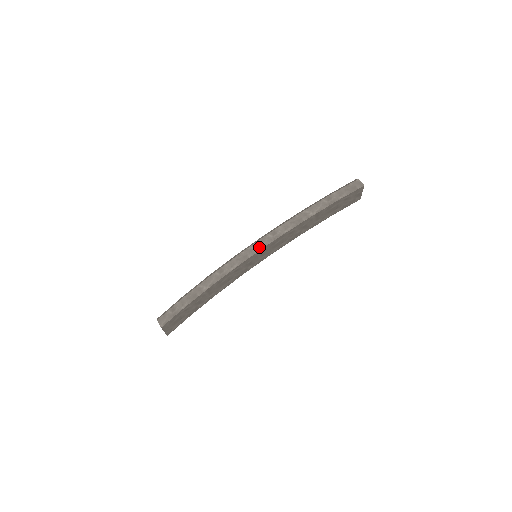
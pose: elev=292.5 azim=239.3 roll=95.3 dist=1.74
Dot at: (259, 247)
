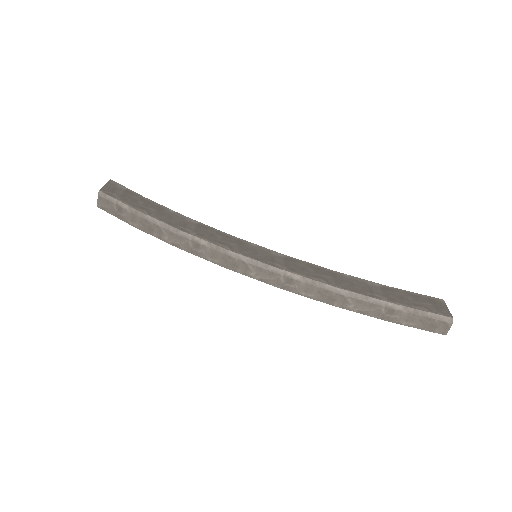
Dot at: (258, 276)
